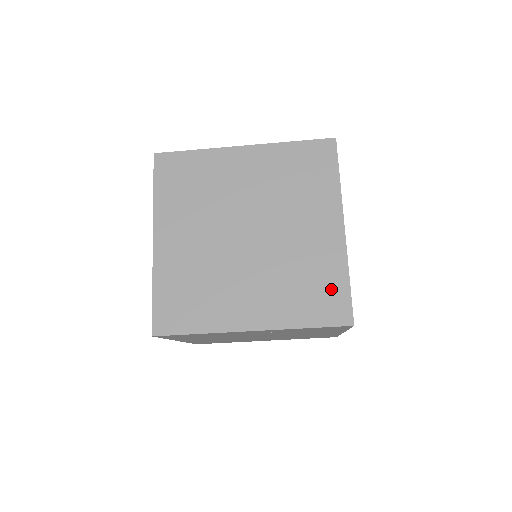
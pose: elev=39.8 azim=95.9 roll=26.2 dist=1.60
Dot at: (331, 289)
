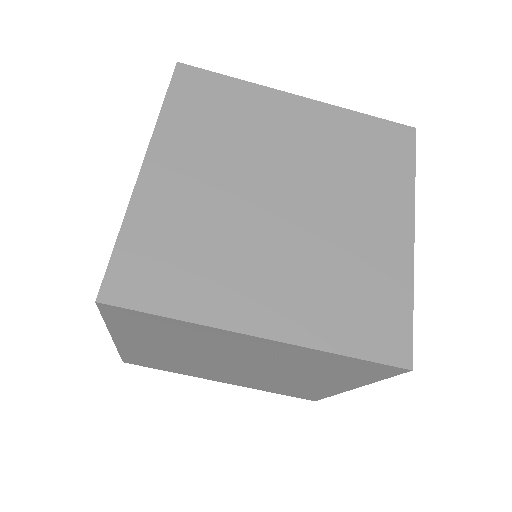
Dot at: (387, 309)
